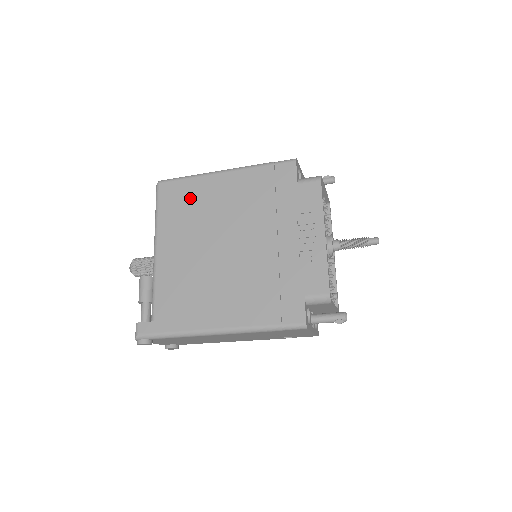
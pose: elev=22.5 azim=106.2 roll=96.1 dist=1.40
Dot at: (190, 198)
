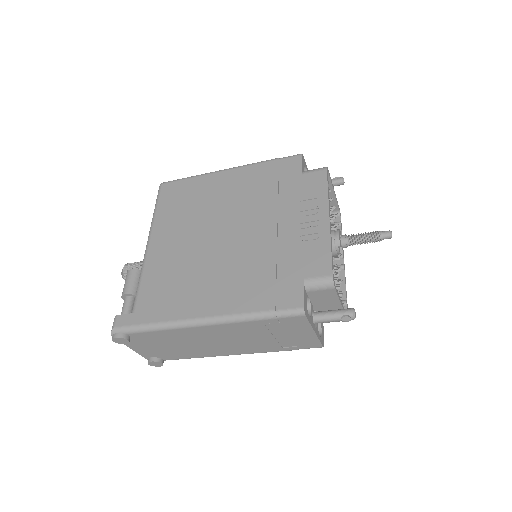
Dot at: (190, 194)
